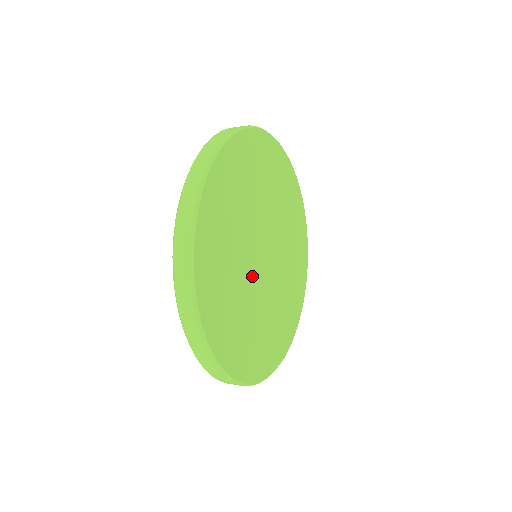
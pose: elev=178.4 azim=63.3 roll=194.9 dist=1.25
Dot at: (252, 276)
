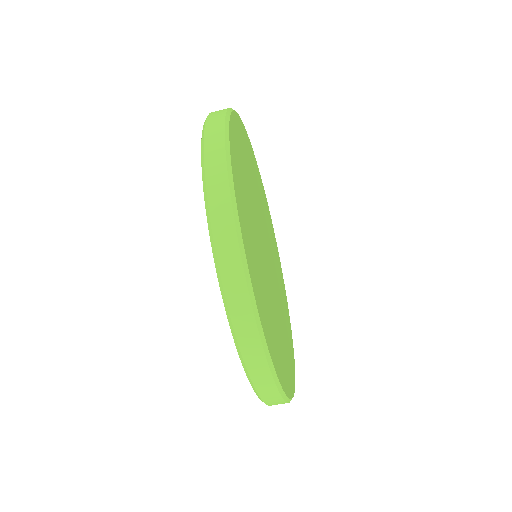
Dot at: (259, 217)
